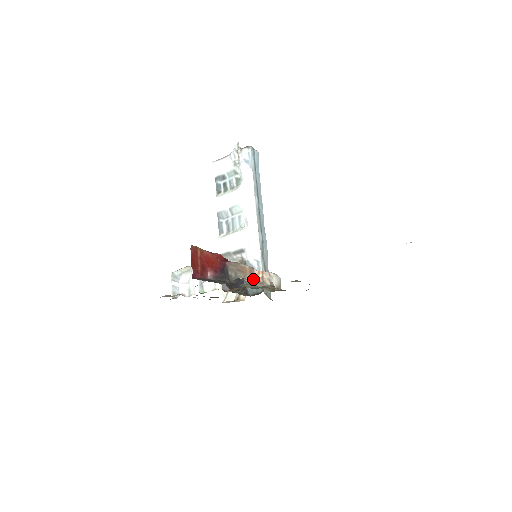
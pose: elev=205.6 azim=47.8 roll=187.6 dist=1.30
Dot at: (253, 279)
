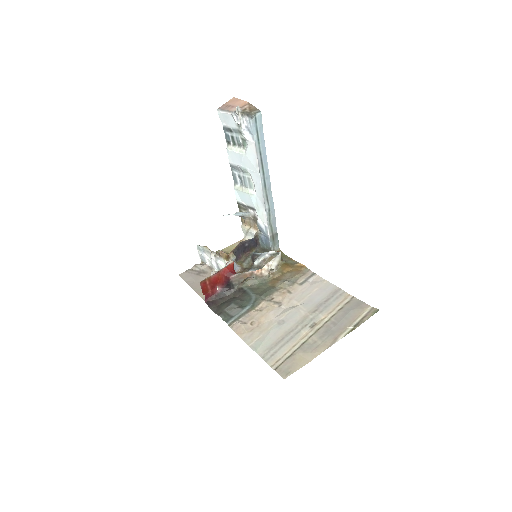
Dot at: (254, 277)
